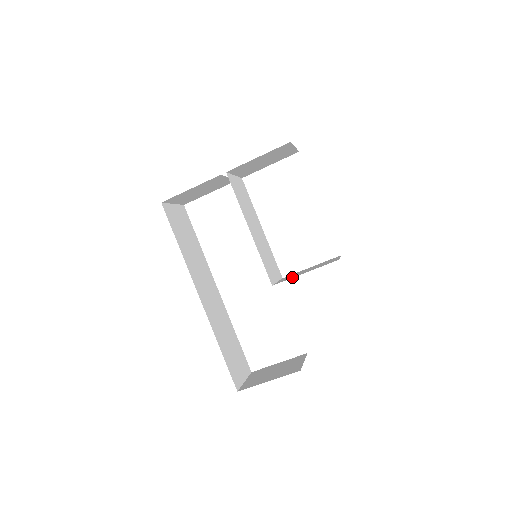
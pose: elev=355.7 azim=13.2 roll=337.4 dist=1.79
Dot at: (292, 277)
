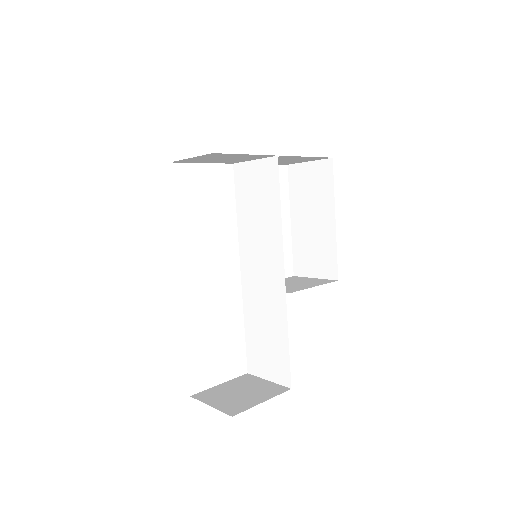
Dot at: (302, 288)
